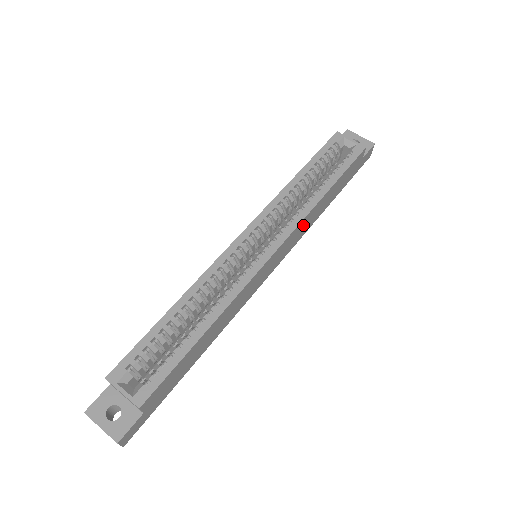
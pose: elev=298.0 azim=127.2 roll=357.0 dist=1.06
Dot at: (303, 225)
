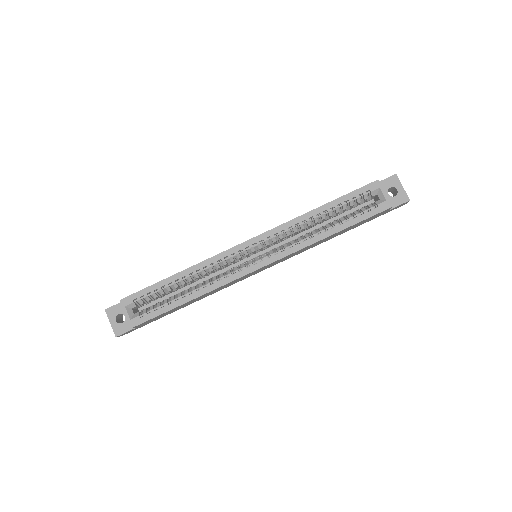
Dot at: (301, 250)
